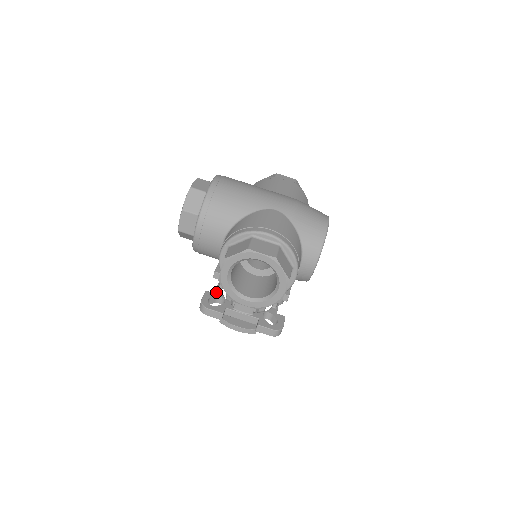
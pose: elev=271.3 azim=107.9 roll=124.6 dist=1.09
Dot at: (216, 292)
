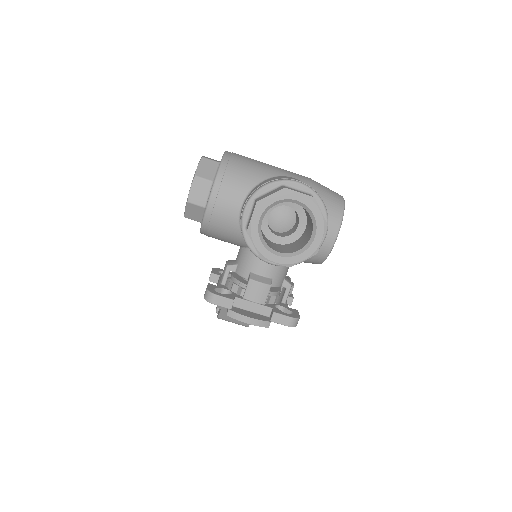
Dot at: (220, 285)
